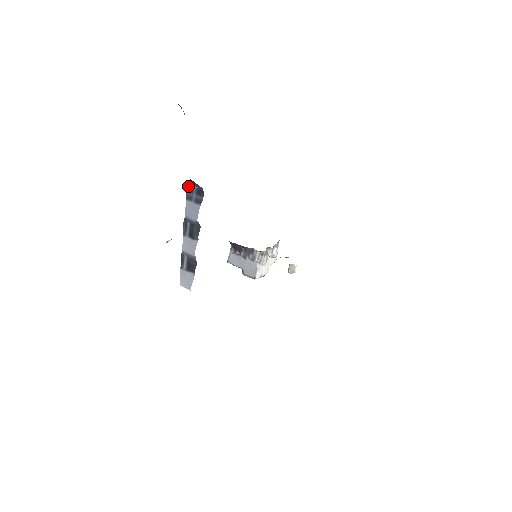
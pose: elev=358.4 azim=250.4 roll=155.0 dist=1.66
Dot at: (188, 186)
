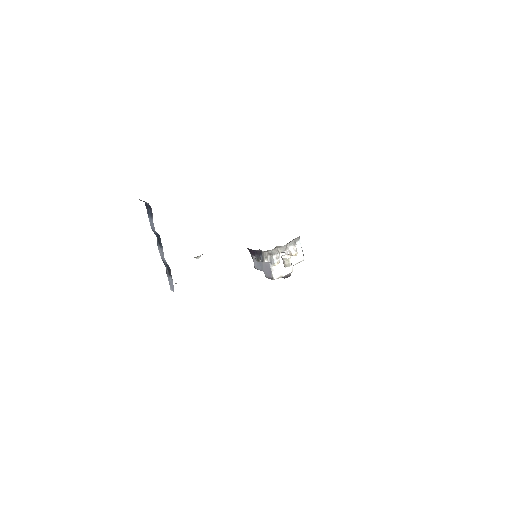
Dot at: (146, 204)
